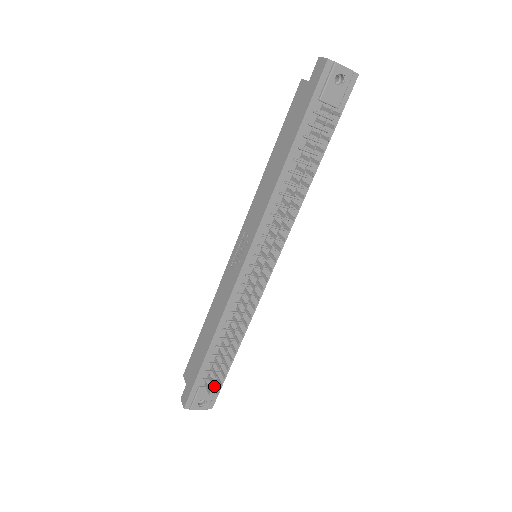
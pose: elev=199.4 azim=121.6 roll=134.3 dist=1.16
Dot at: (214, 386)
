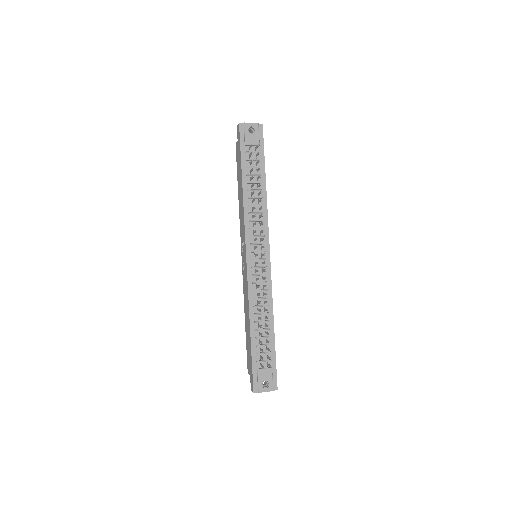
Dot at: (268, 365)
